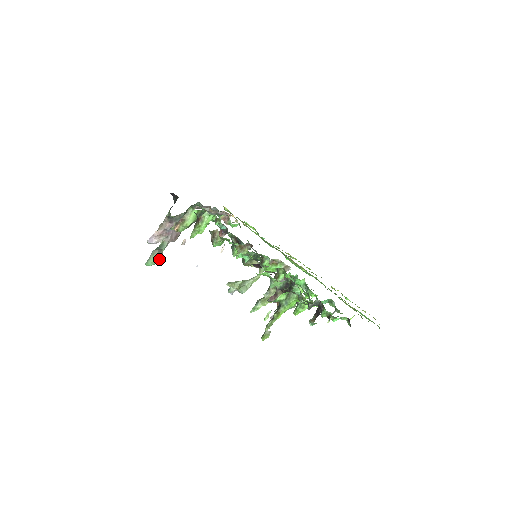
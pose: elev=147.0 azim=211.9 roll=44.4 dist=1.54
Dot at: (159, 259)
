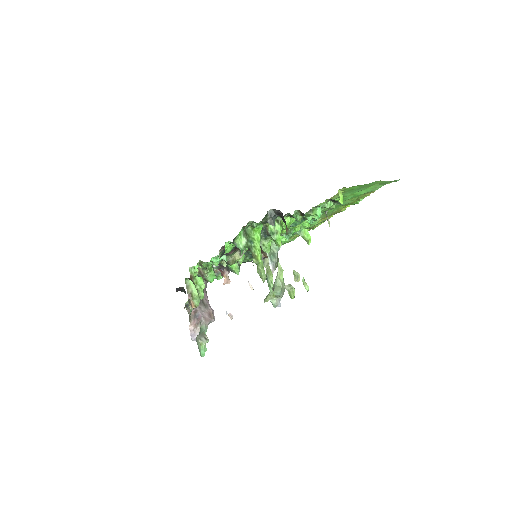
Dot at: (205, 341)
